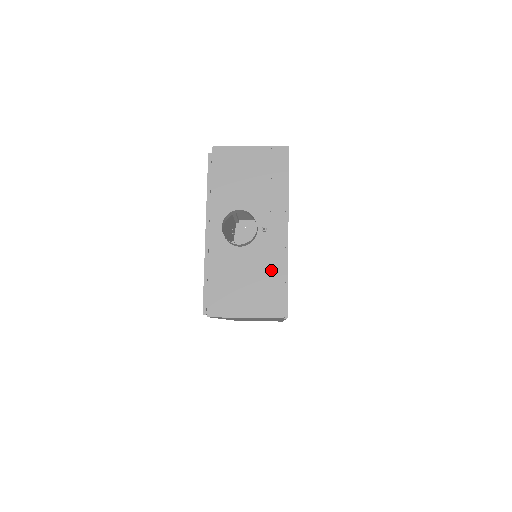
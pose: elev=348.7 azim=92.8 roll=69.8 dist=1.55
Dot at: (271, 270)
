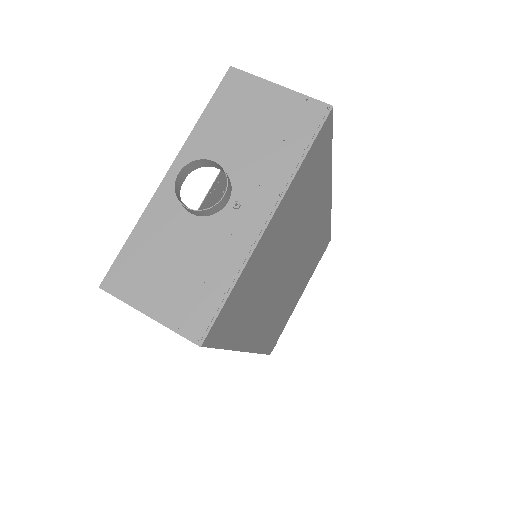
Dot at: (215, 266)
